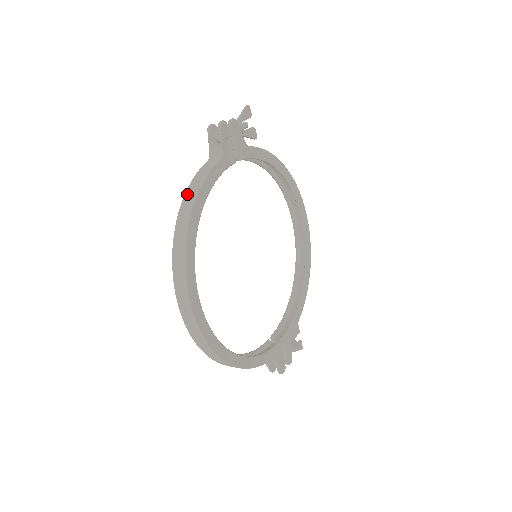
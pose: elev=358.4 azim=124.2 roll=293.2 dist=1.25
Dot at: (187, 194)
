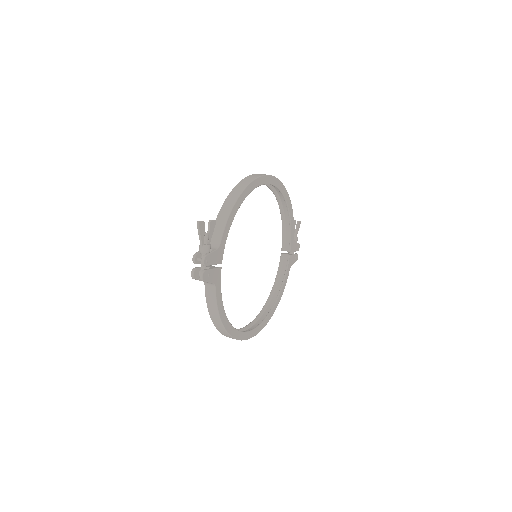
Dot at: (212, 317)
